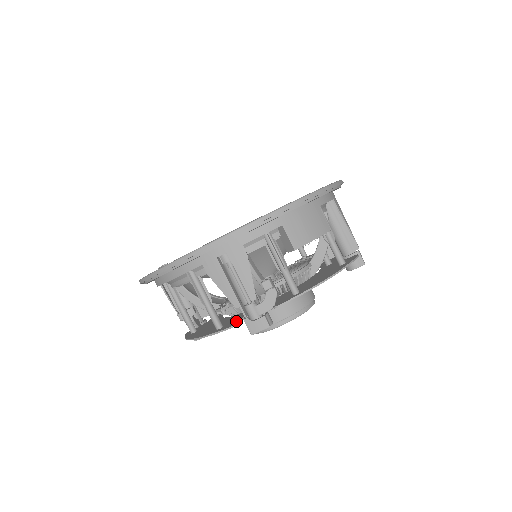
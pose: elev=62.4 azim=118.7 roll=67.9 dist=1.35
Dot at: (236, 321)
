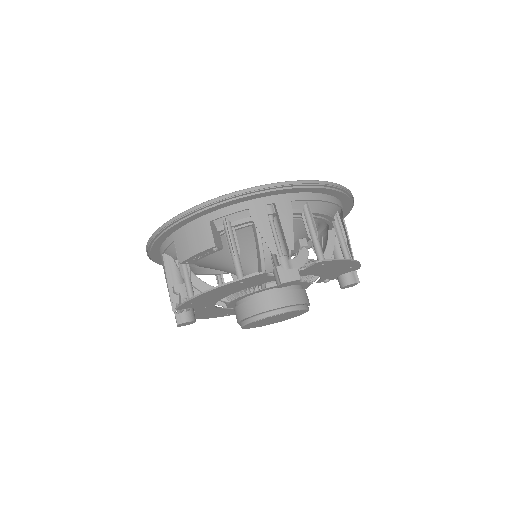
Dot at: occluded
